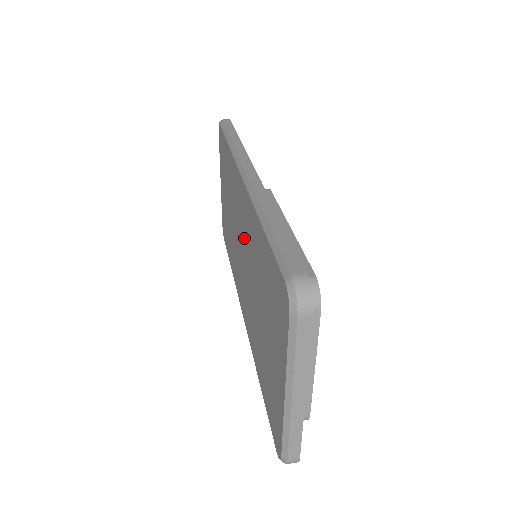
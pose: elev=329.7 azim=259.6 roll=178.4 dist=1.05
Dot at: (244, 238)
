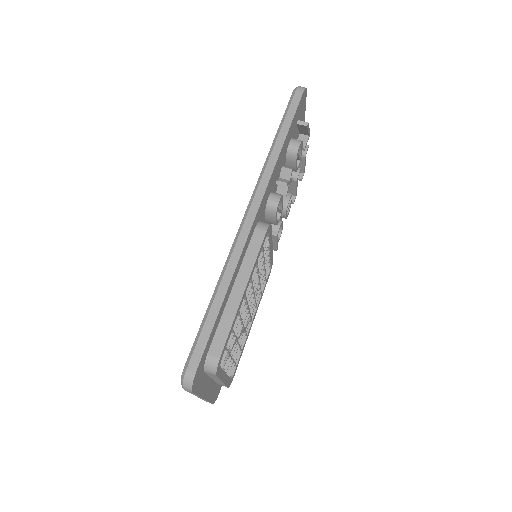
Dot at: occluded
